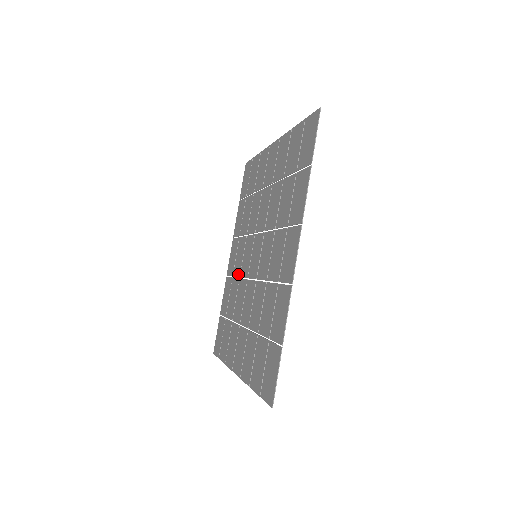
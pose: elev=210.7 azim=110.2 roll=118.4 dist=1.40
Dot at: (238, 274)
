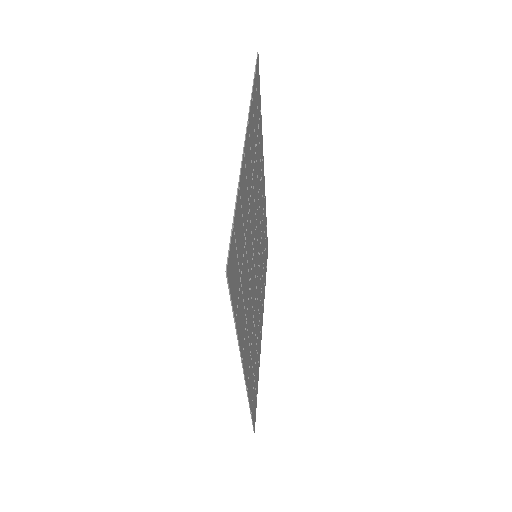
Dot at: occluded
